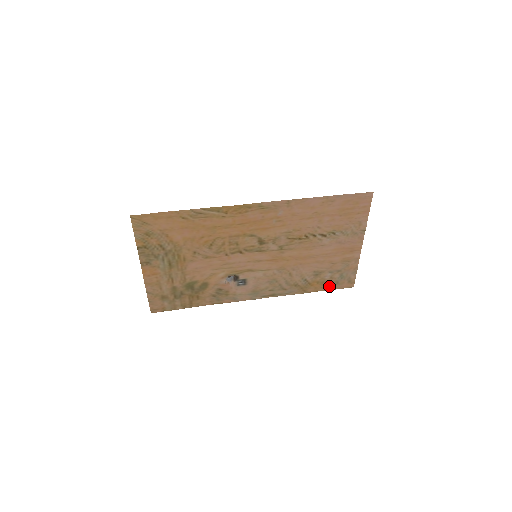
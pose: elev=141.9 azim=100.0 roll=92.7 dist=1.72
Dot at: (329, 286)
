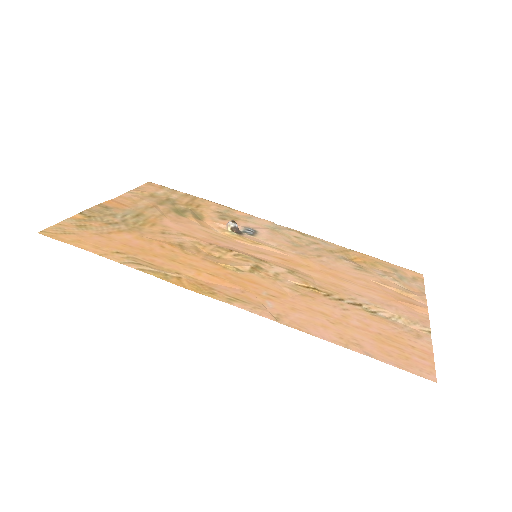
Dot at: (384, 264)
